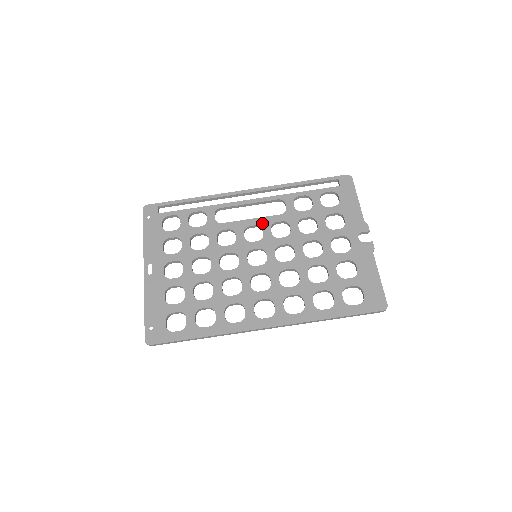
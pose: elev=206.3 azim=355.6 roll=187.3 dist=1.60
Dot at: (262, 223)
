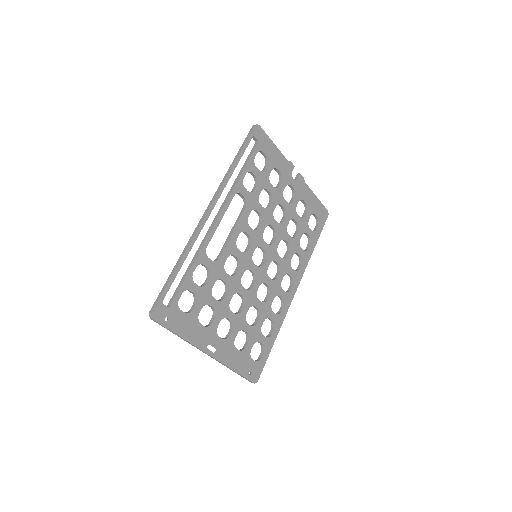
Dot at: (242, 228)
